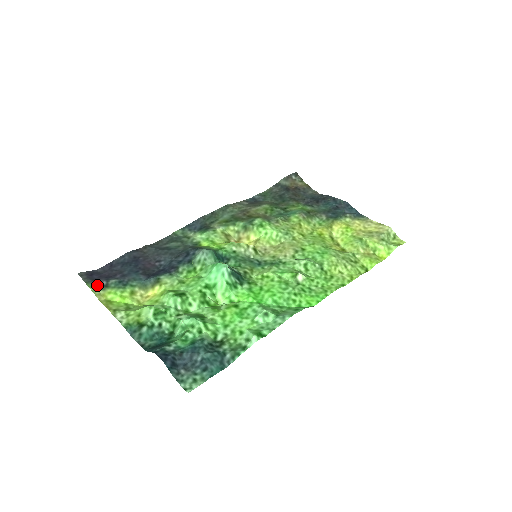
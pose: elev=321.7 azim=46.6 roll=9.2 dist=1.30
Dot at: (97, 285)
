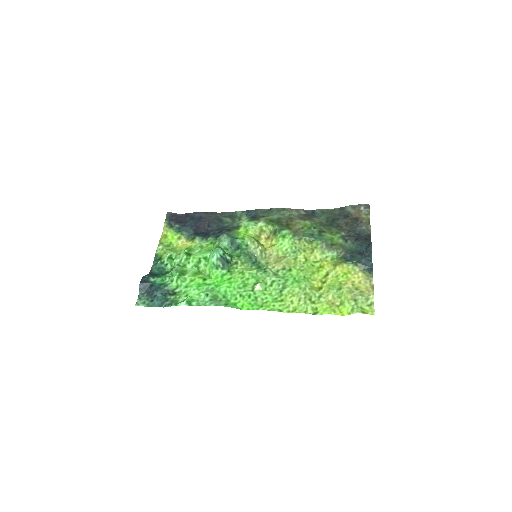
Dot at: (169, 224)
